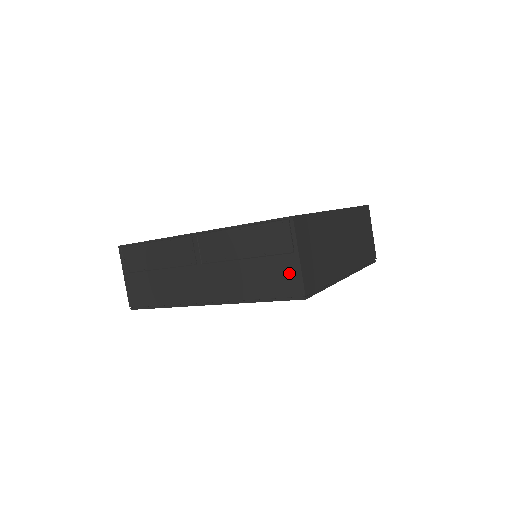
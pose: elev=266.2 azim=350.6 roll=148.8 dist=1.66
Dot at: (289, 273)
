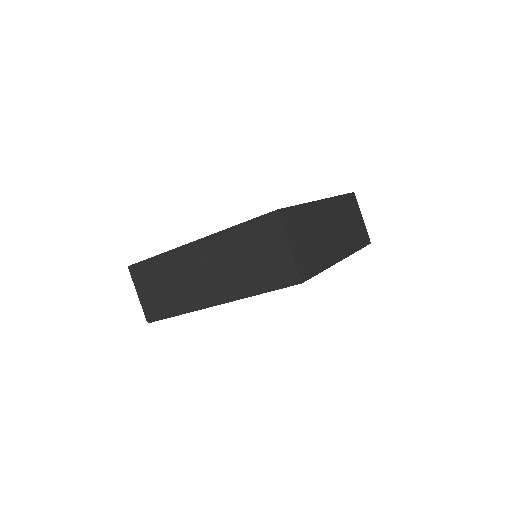
Dot at: (283, 262)
